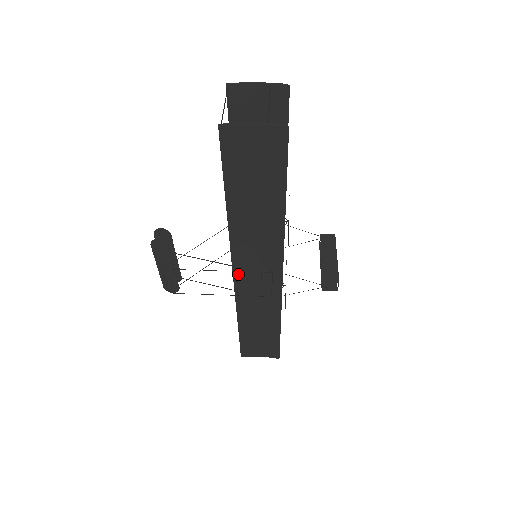
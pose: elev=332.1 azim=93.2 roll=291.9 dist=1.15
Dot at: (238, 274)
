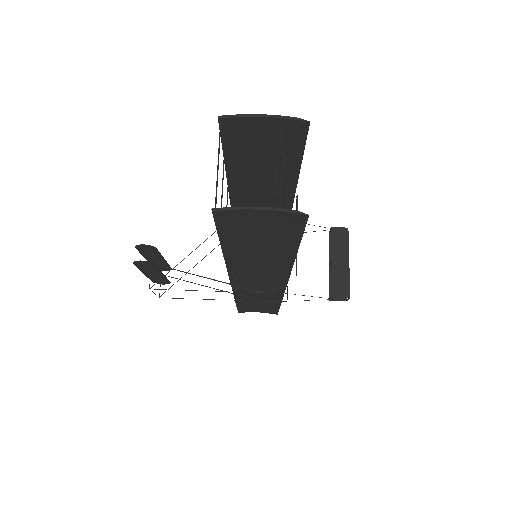
Dot at: (236, 282)
